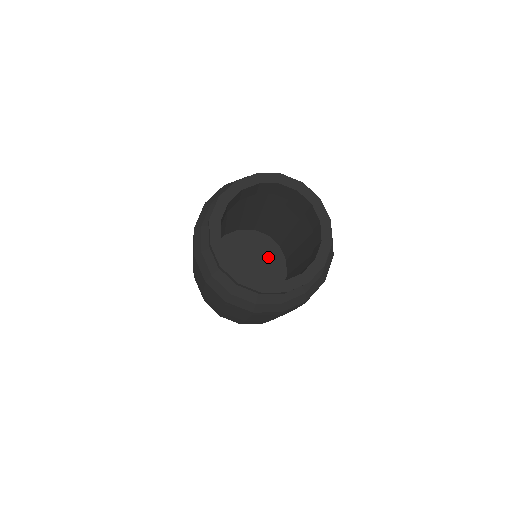
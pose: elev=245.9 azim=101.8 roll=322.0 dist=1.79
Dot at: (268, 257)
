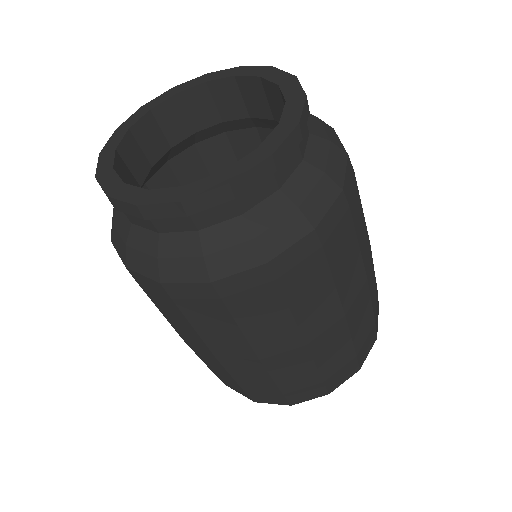
Dot at: occluded
